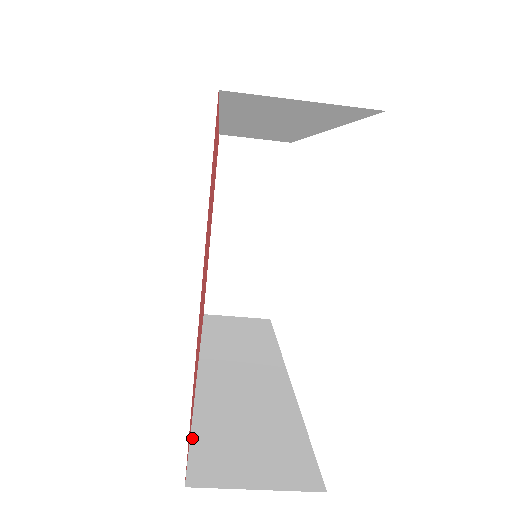
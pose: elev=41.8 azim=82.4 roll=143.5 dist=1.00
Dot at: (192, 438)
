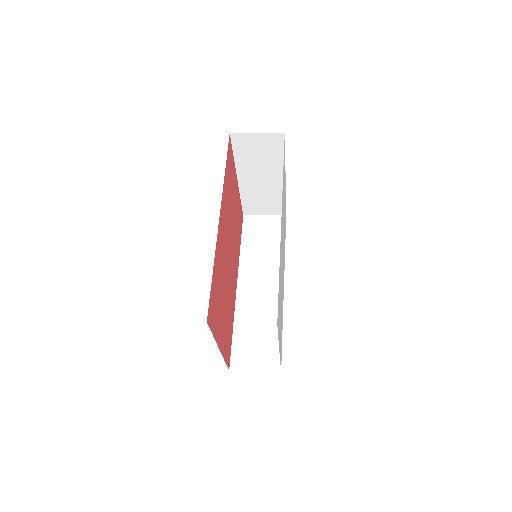
Dot at: (232, 343)
